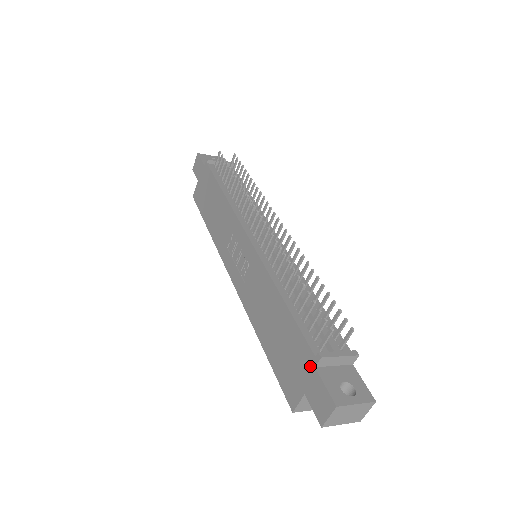
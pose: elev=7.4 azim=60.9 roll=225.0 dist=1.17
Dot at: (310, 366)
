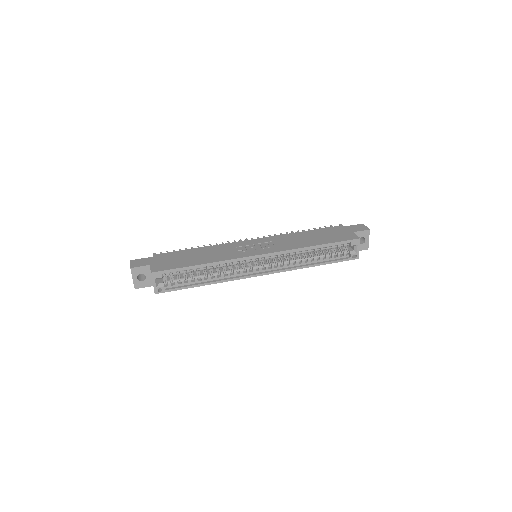
Dot at: (343, 228)
